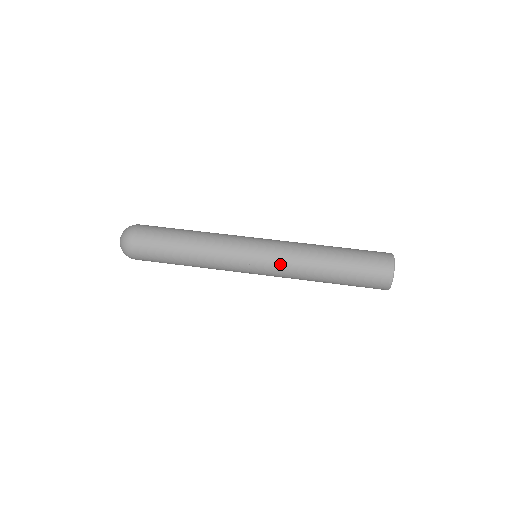
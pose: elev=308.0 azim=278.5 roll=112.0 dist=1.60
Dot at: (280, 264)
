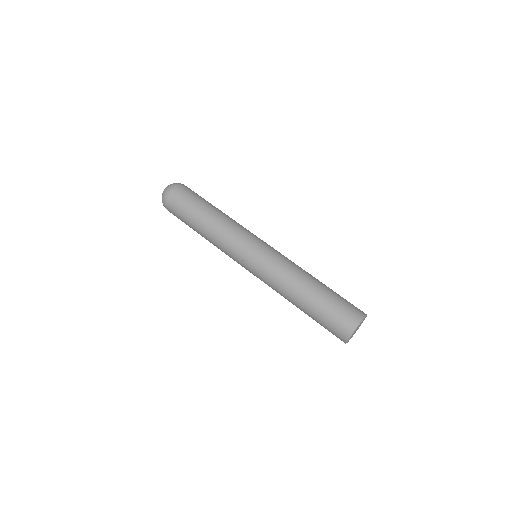
Dot at: (274, 261)
